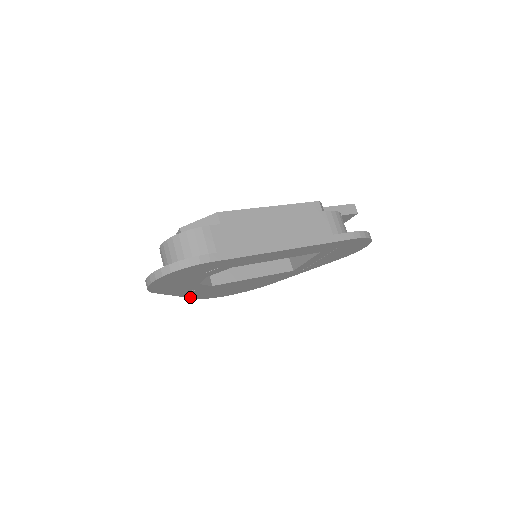
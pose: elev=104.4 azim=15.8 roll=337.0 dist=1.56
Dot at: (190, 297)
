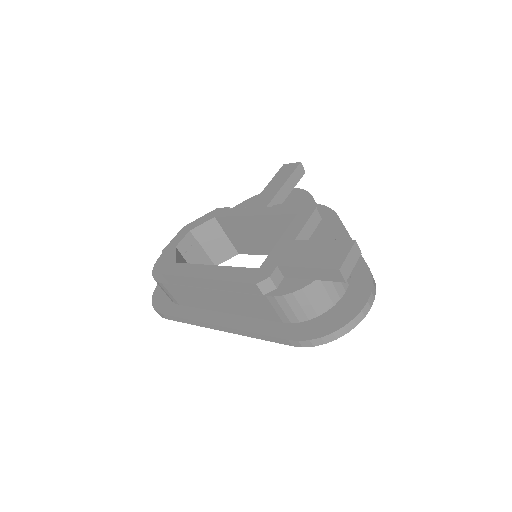
Dot at: occluded
